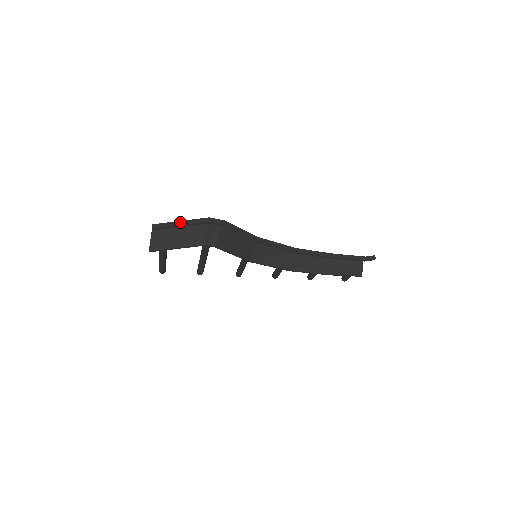
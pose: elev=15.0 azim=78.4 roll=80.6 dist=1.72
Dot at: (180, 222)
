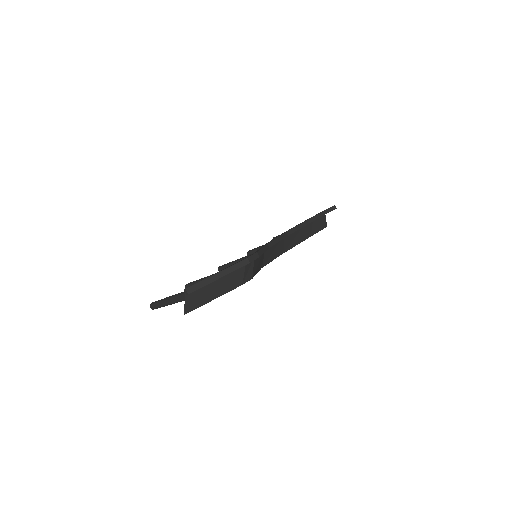
Dot at: (217, 275)
